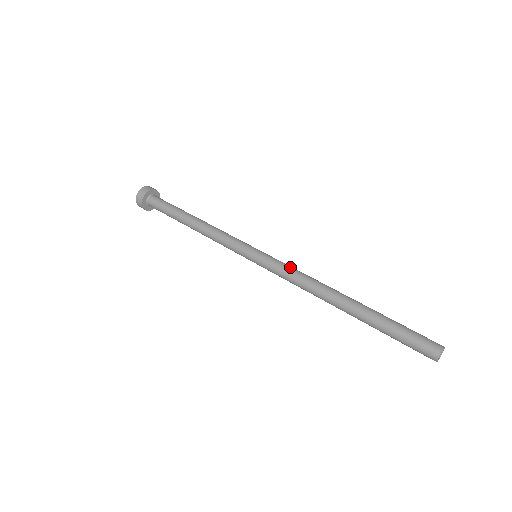
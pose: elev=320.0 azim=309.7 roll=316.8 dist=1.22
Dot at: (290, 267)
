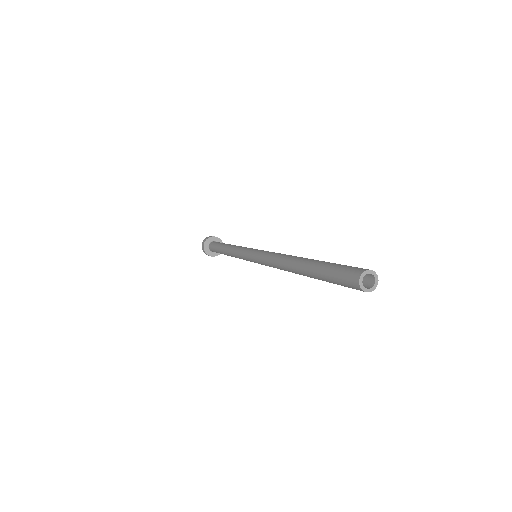
Dot at: (267, 254)
